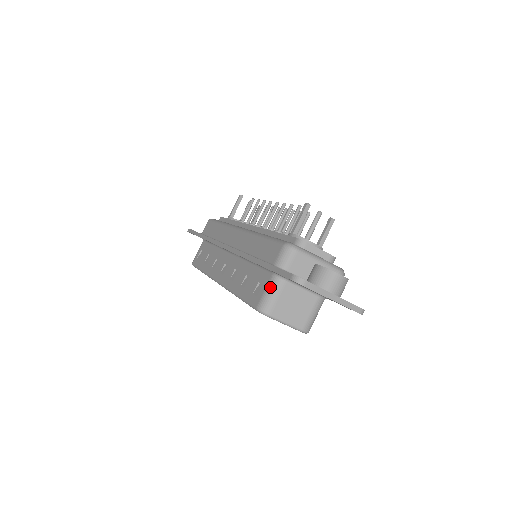
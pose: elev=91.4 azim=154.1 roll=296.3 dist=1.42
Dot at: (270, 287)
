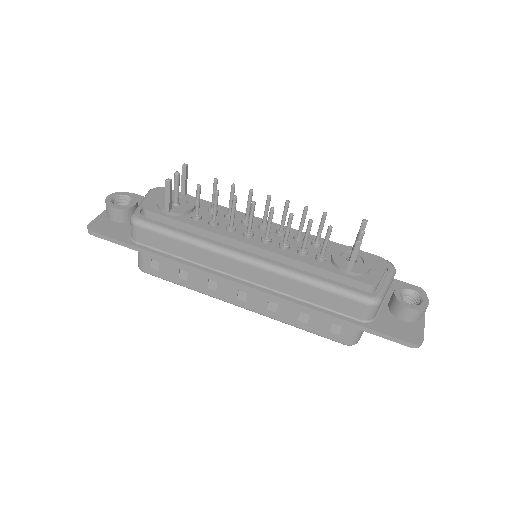
Dot at: (357, 330)
